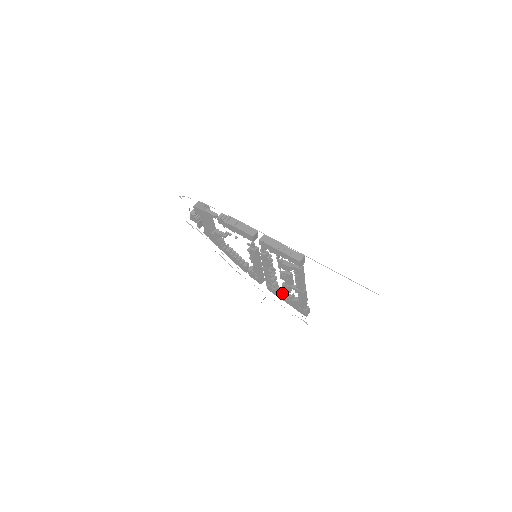
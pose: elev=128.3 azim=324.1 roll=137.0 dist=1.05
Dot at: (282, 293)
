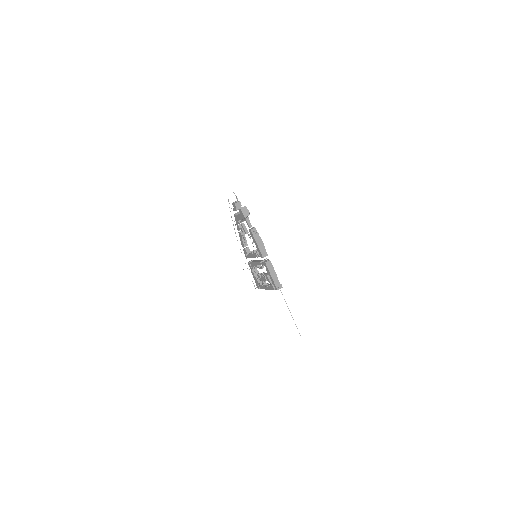
Dot at: (255, 273)
